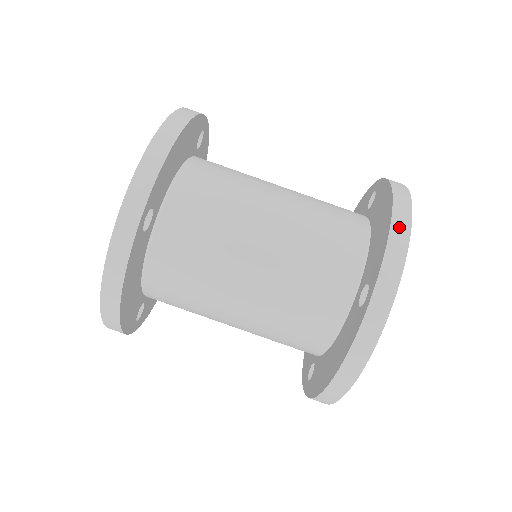
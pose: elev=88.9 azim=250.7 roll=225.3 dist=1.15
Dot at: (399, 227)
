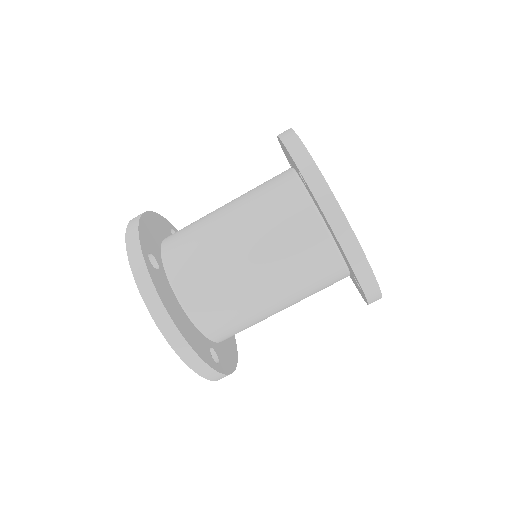
Dot at: (356, 261)
